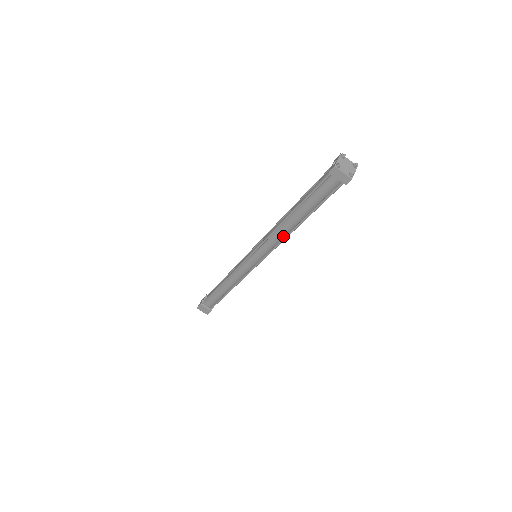
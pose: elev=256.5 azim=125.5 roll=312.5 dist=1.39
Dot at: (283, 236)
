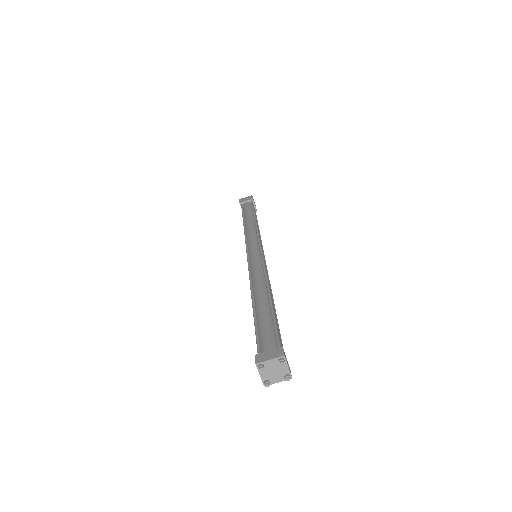
Dot at: occluded
